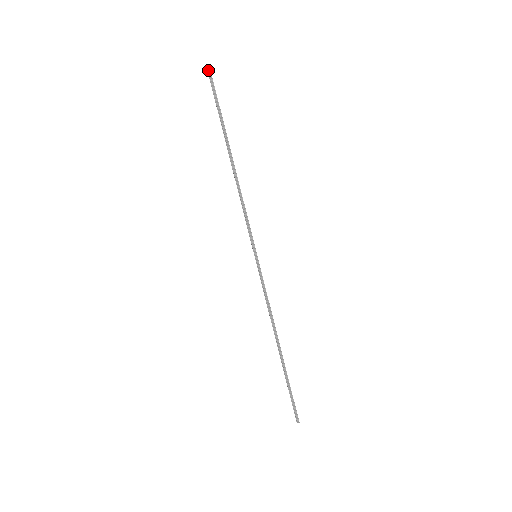
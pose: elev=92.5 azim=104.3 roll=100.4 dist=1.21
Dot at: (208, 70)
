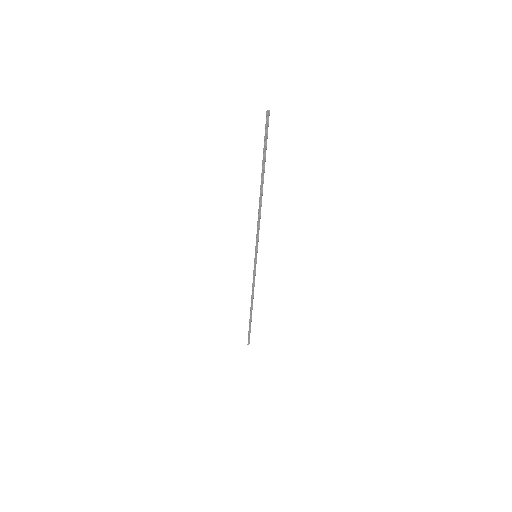
Dot at: (267, 112)
